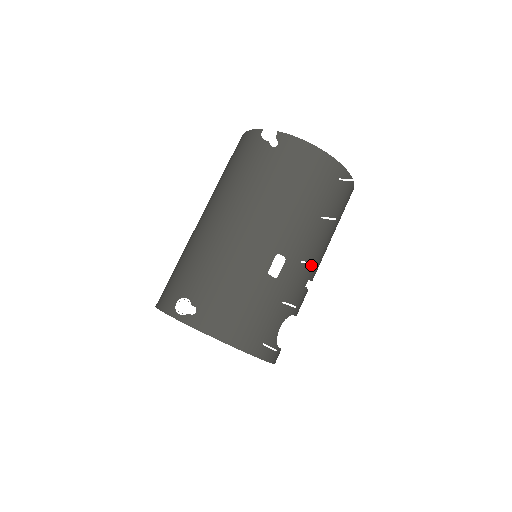
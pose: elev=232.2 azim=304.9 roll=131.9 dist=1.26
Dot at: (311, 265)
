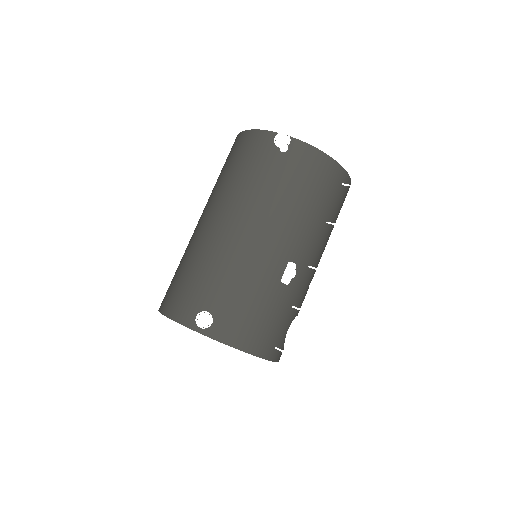
Dot at: occluded
